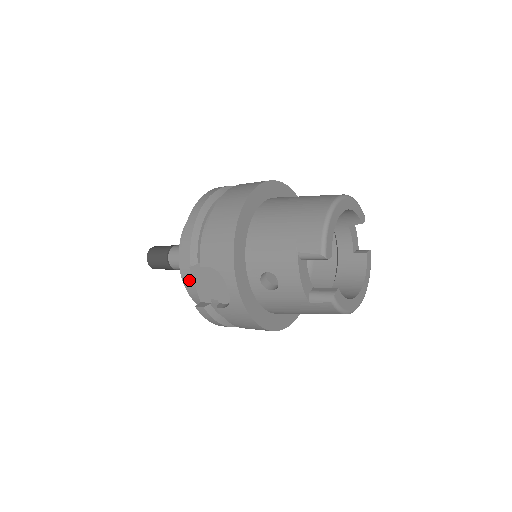
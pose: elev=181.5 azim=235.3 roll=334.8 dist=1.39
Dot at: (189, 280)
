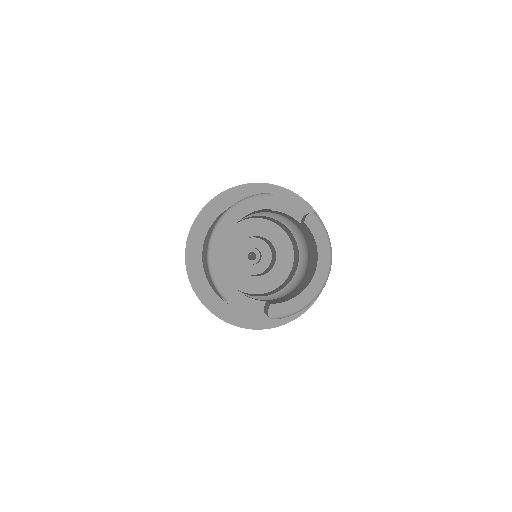
Dot at: occluded
